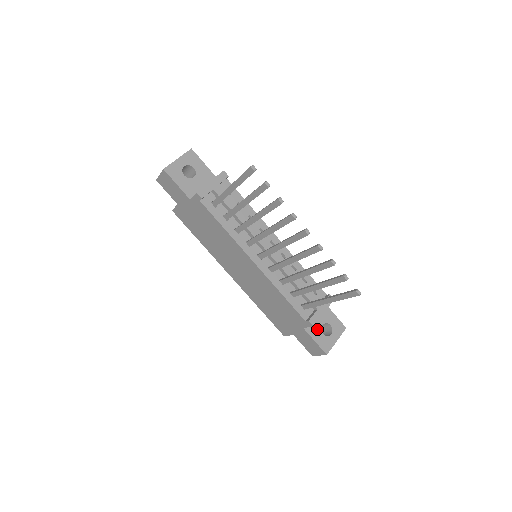
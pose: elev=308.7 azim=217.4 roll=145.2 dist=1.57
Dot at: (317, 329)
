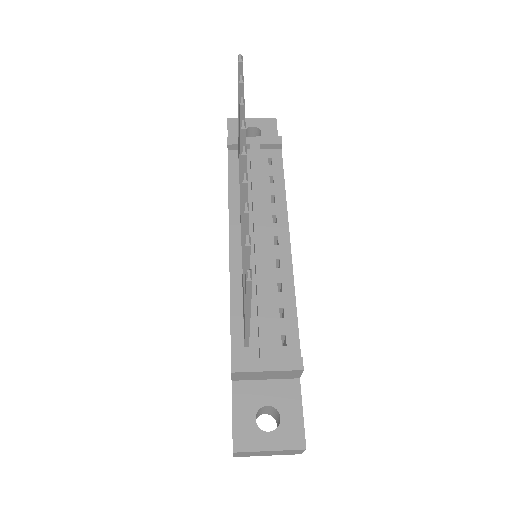
Dot at: (252, 402)
